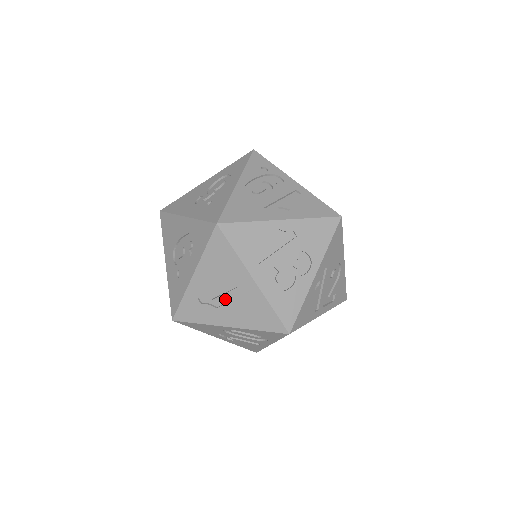
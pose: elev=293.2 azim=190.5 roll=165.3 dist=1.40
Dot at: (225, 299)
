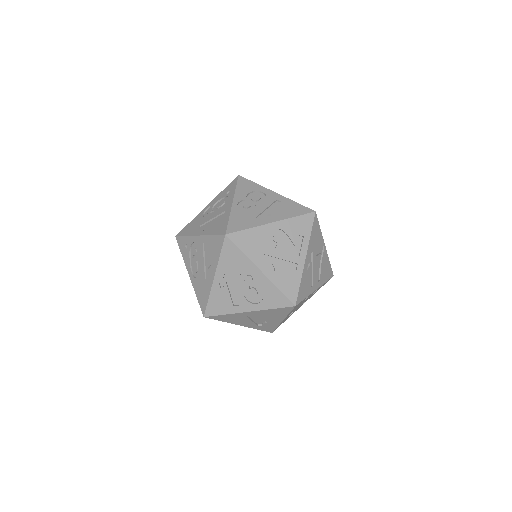
Dot at: (260, 320)
